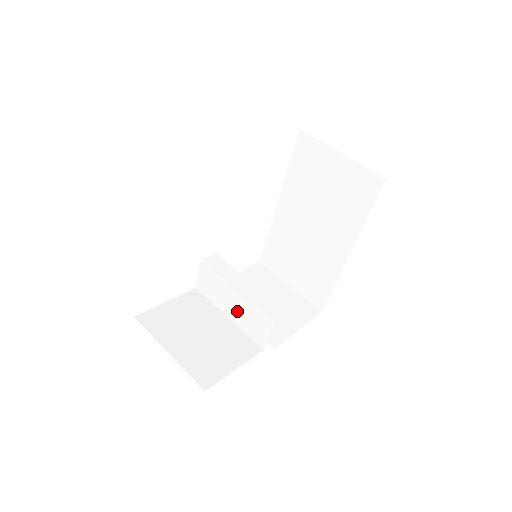
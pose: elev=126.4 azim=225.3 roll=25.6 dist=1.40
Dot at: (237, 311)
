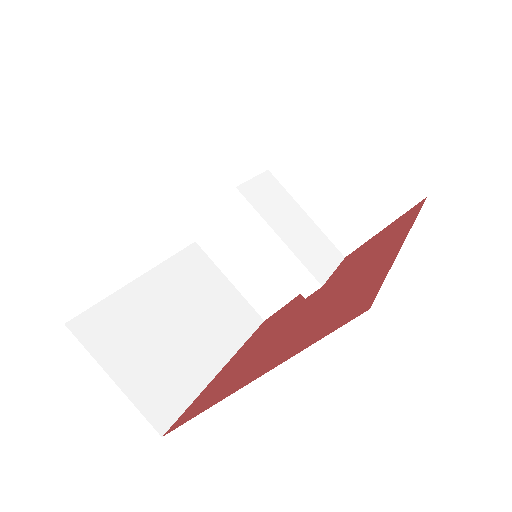
Dot at: occluded
